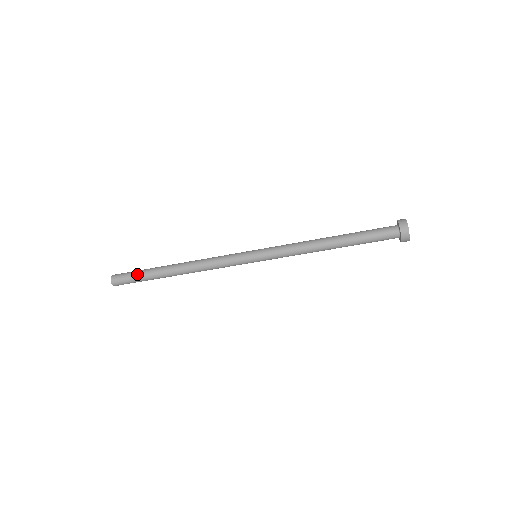
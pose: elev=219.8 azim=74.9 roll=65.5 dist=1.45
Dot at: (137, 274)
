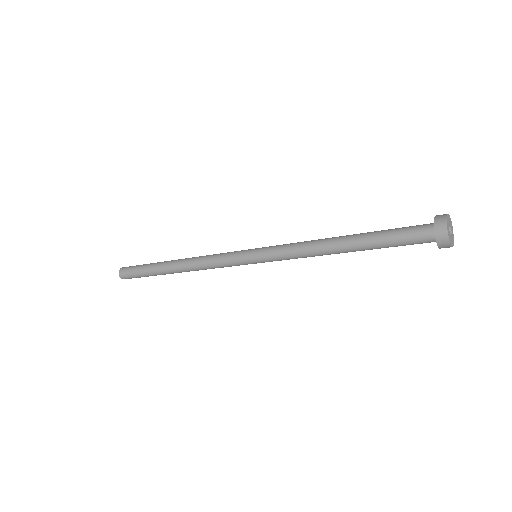
Dot at: (142, 266)
